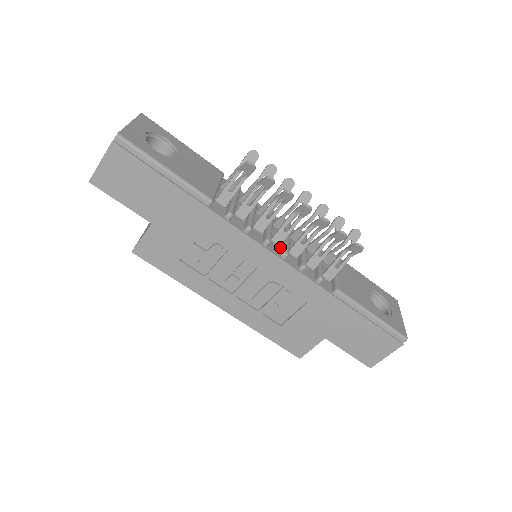
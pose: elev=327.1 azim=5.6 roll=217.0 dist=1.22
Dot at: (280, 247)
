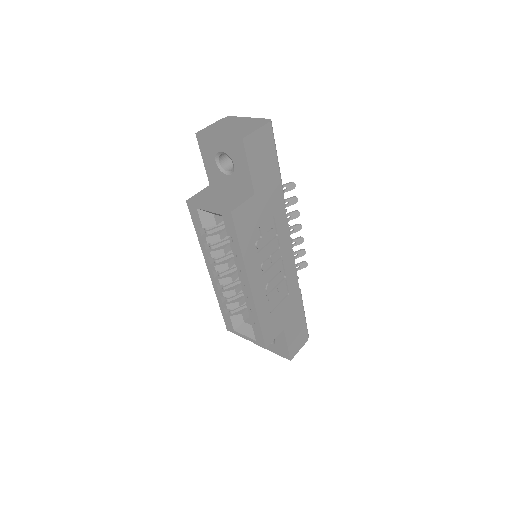
Dot at: occluded
